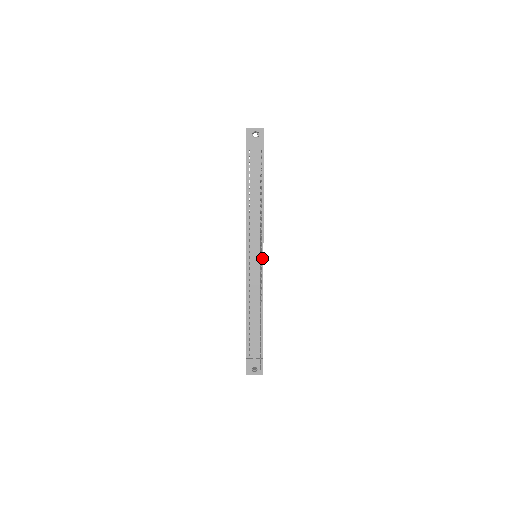
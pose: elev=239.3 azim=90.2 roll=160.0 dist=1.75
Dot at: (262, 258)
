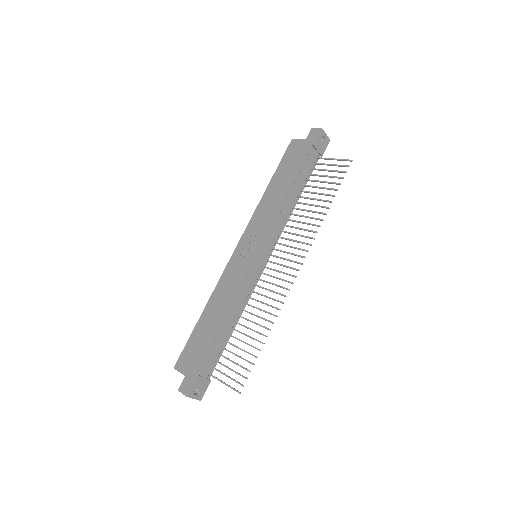
Dot at: (267, 262)
